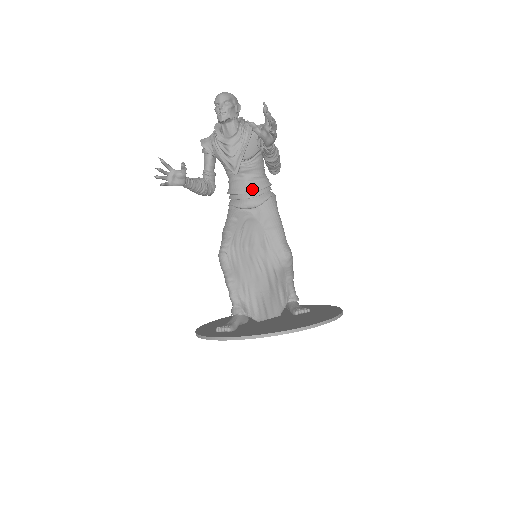
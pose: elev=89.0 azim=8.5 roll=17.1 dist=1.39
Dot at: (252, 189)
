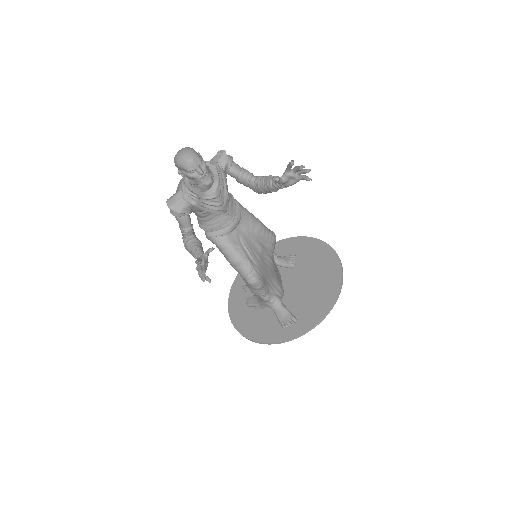
Dot at: (232, 212)
